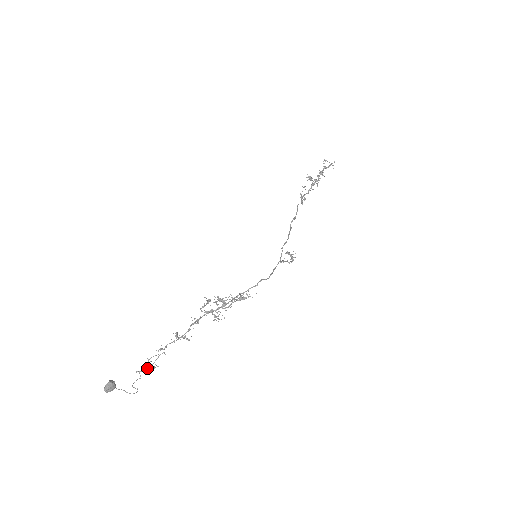
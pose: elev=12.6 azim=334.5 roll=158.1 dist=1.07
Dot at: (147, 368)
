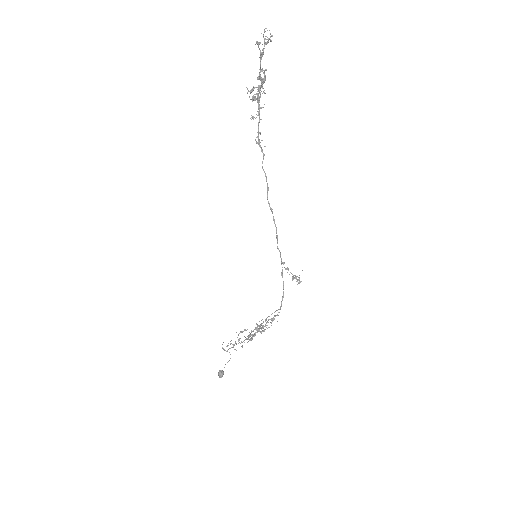
Dot at: occluded
